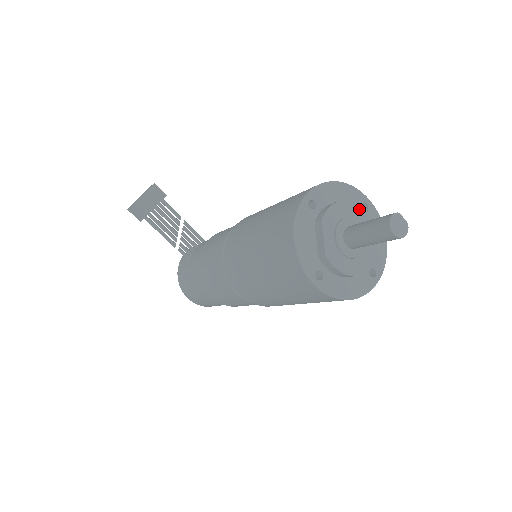
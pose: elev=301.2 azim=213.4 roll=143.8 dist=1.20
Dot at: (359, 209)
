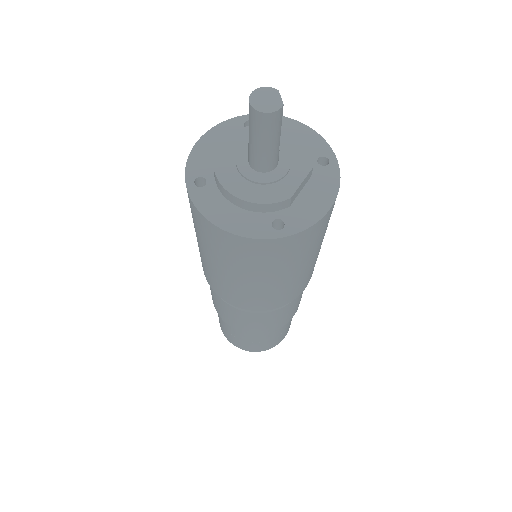
Dot at: (300, 145)
